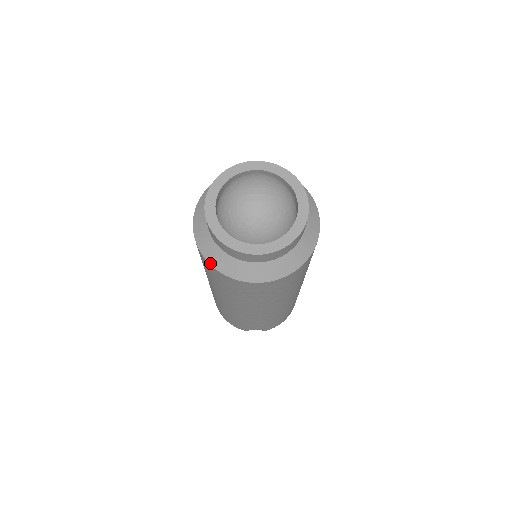
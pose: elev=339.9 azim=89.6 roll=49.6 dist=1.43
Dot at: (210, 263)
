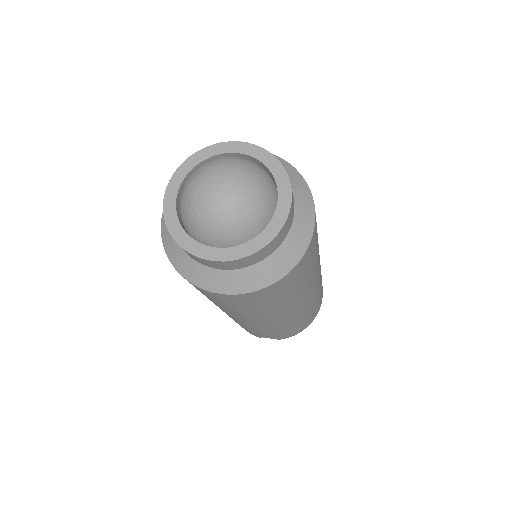
Dot at: (174, 265)
